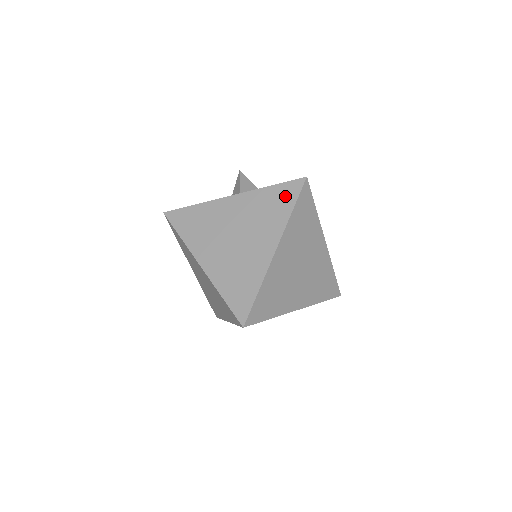
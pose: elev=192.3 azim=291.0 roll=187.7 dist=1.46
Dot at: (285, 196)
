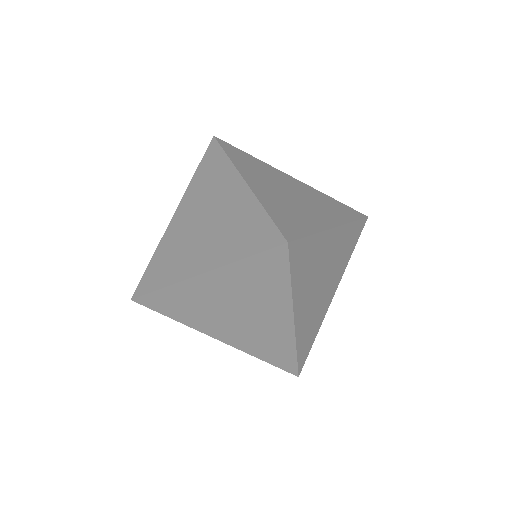
Dot at: (347, 211)
